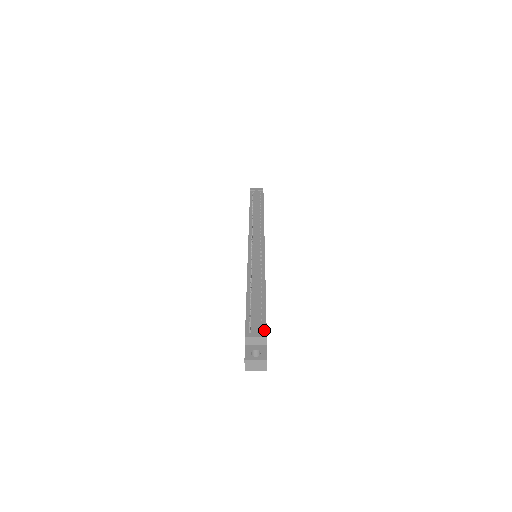
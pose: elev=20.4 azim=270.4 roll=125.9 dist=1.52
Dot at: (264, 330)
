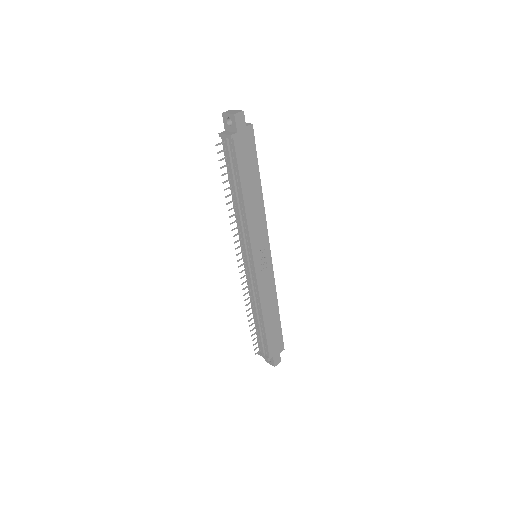
Dot at: (267, 353)
